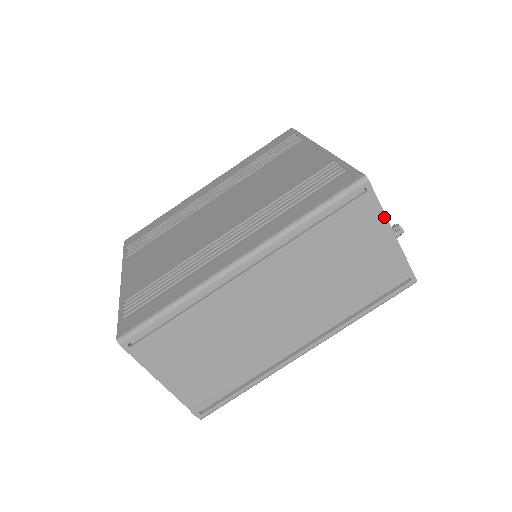
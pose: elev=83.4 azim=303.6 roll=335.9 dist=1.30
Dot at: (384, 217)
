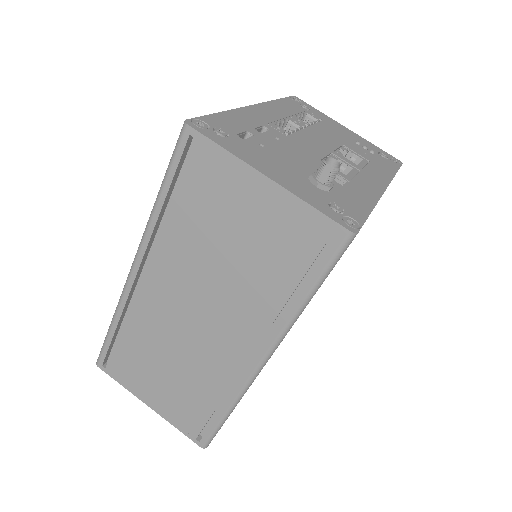
Dot at: (236, 160)
